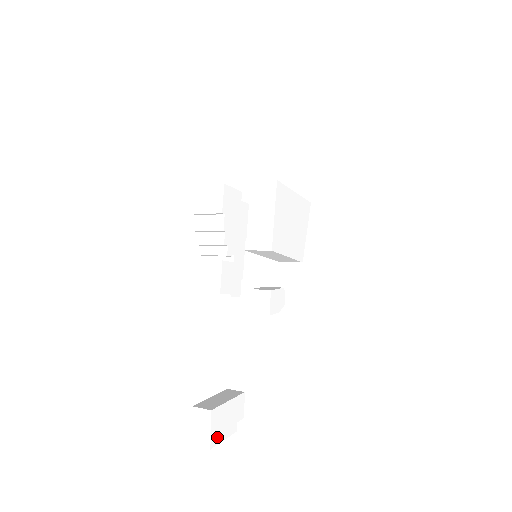
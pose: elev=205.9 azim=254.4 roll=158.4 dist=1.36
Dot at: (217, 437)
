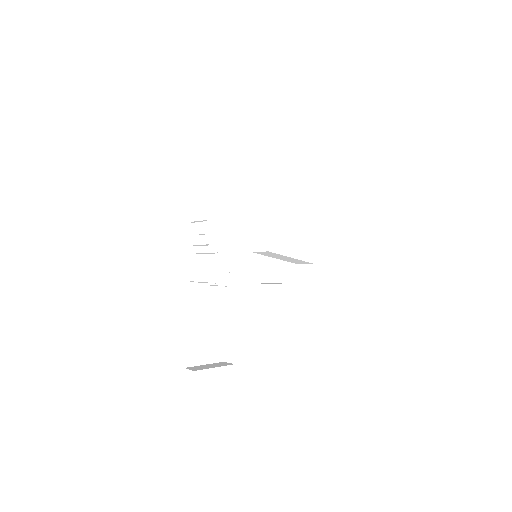
Dot at: (201, 394)
